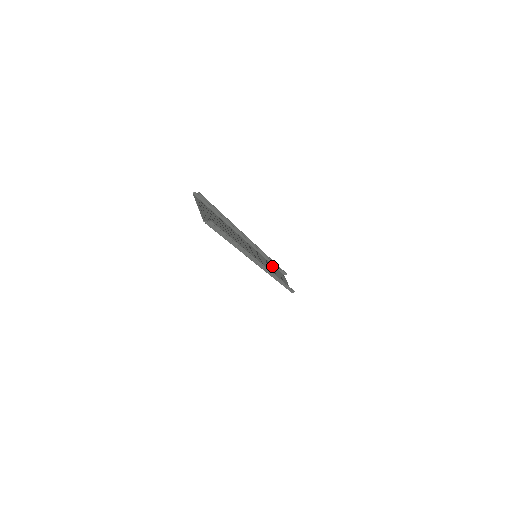
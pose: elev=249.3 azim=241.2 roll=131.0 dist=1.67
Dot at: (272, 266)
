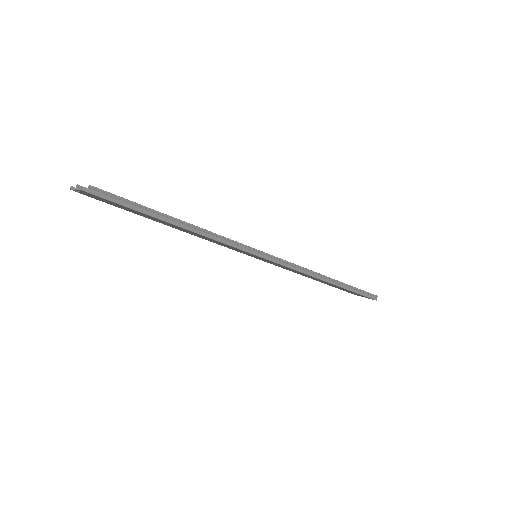
Dot at: occluded
